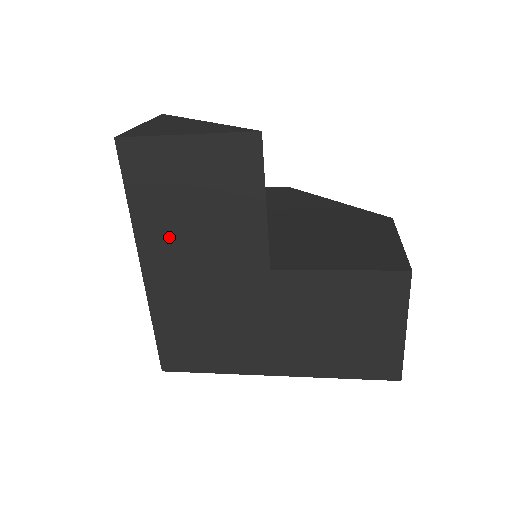
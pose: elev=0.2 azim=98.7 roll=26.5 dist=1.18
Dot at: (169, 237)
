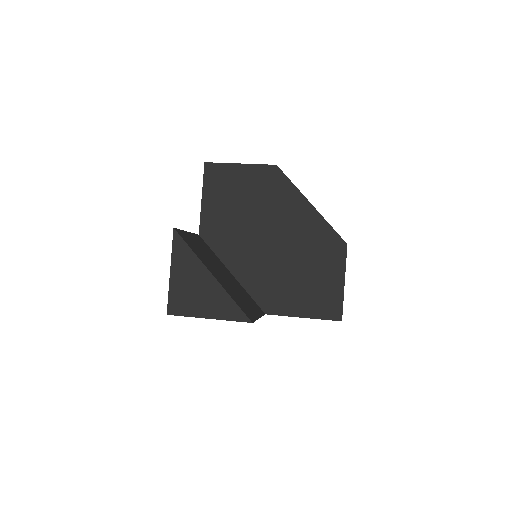
Dot at: occluded
